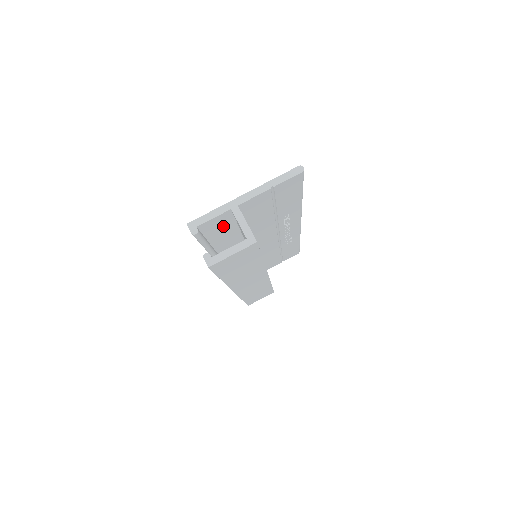
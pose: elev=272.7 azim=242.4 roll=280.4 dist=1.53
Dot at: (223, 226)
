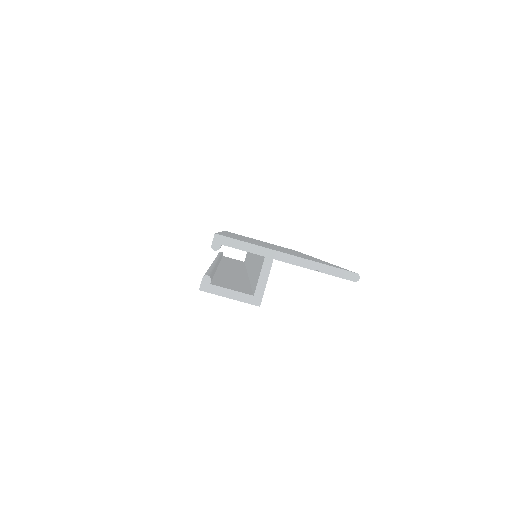
Dot at: occluded
